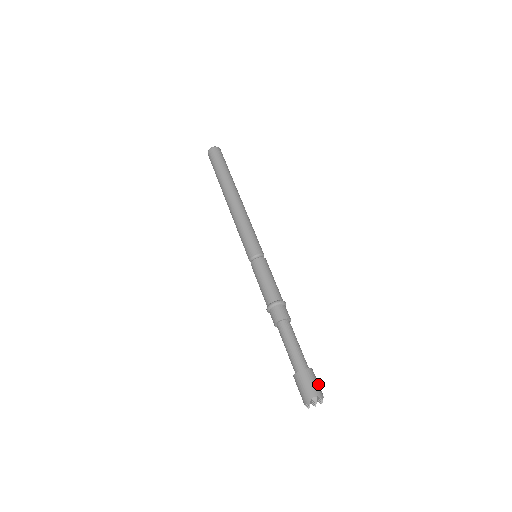
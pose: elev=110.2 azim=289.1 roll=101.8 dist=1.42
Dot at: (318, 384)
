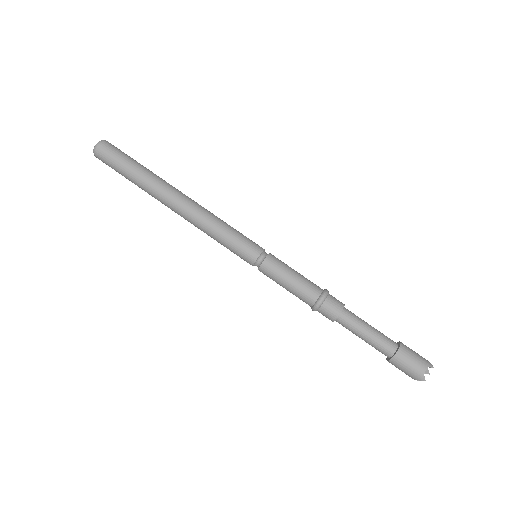
Dot at: (417, 353)
